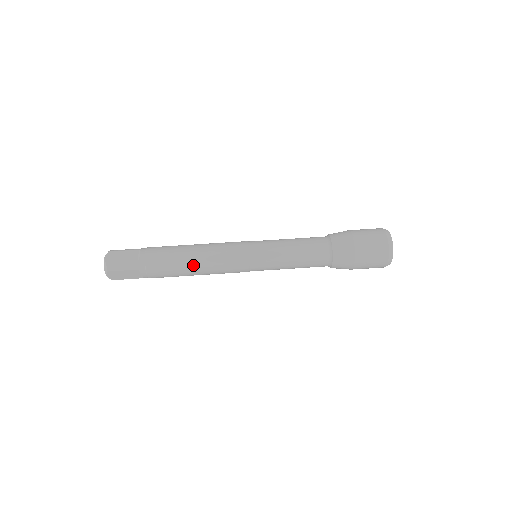
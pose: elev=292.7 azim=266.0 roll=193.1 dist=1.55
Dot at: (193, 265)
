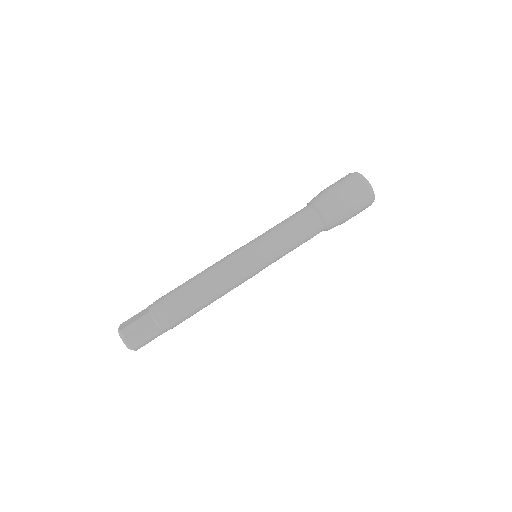
Dot at: occluded
